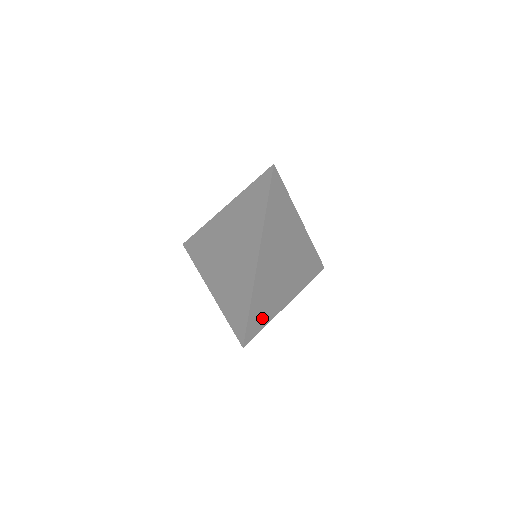
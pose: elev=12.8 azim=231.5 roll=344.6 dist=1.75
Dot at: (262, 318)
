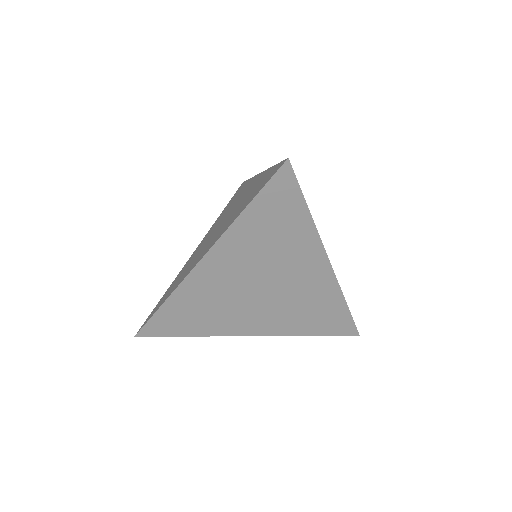
Dot at: occluded
